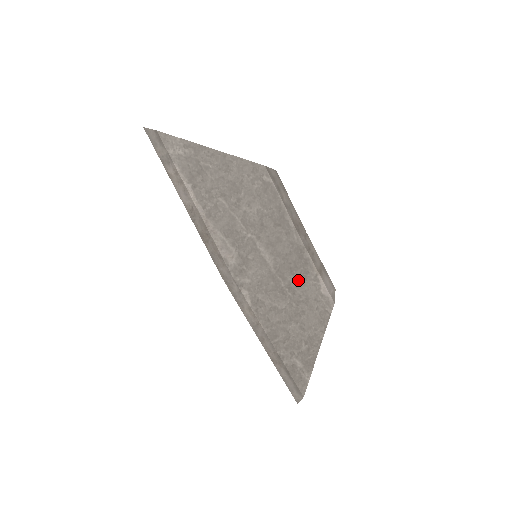
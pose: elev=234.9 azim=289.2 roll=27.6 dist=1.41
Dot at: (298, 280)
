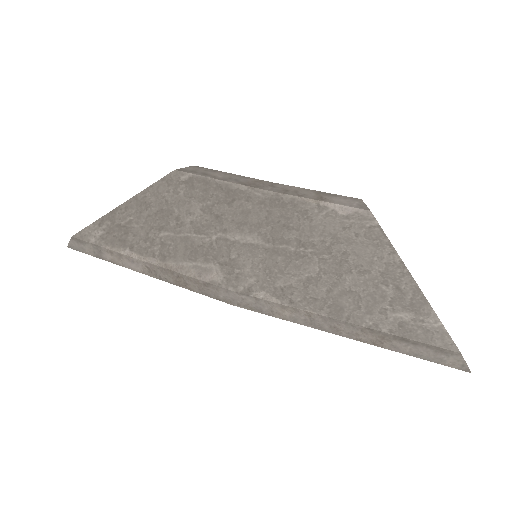
Dot at: (304, 229)
